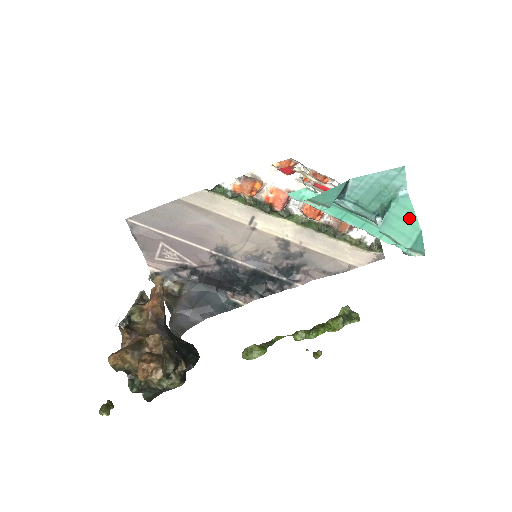
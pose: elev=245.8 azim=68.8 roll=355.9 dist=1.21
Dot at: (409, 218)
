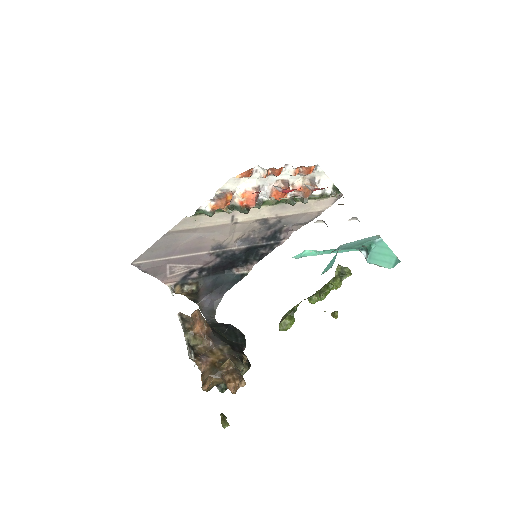
Dot at: (387, 252)
